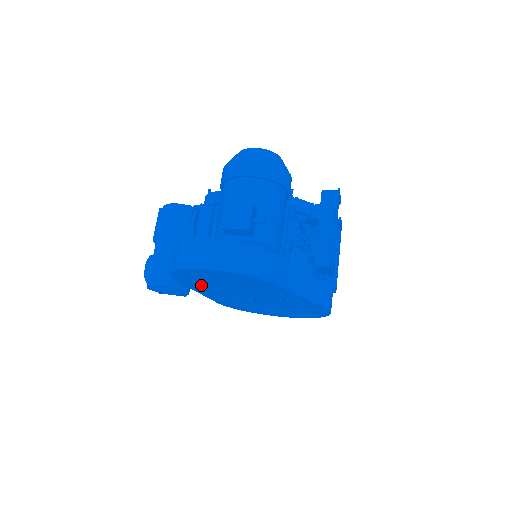
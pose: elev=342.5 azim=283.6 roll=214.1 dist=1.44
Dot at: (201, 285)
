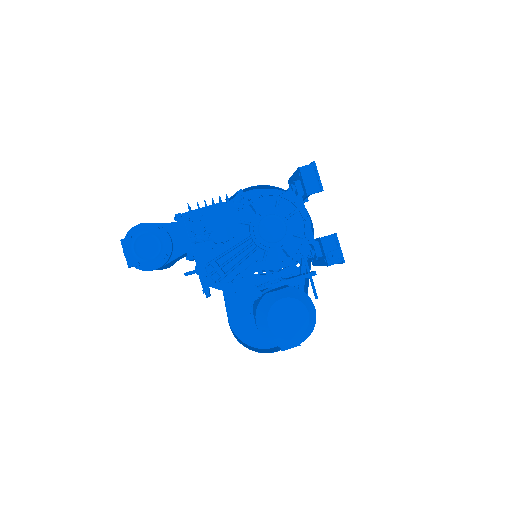
Dot at: (241, 307)
